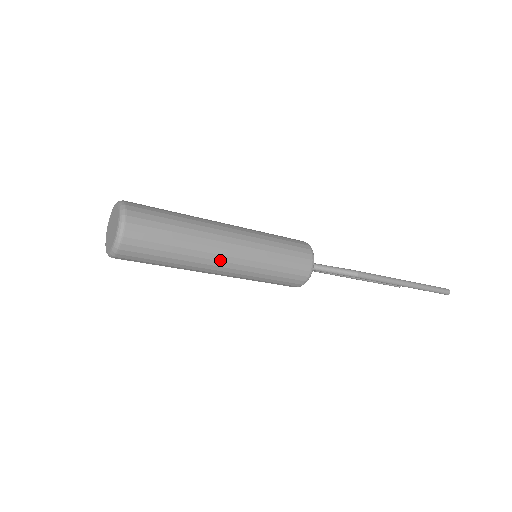
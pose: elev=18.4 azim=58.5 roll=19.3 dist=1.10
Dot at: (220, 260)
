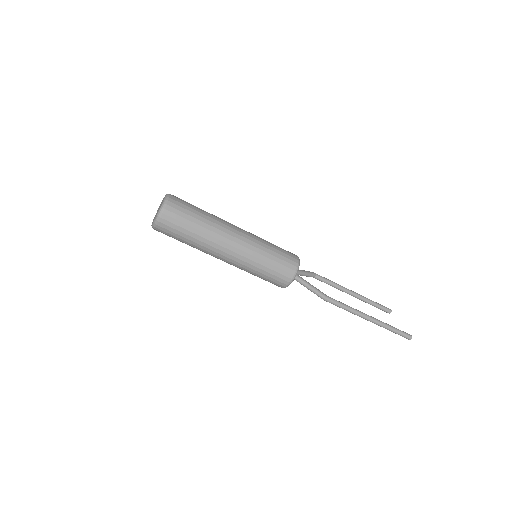
Dot at: (221, 254)
